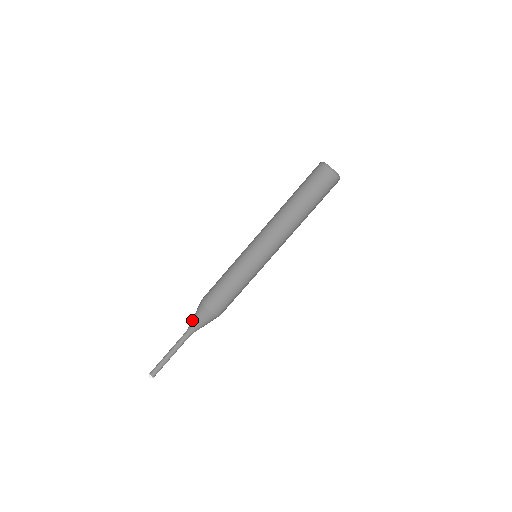
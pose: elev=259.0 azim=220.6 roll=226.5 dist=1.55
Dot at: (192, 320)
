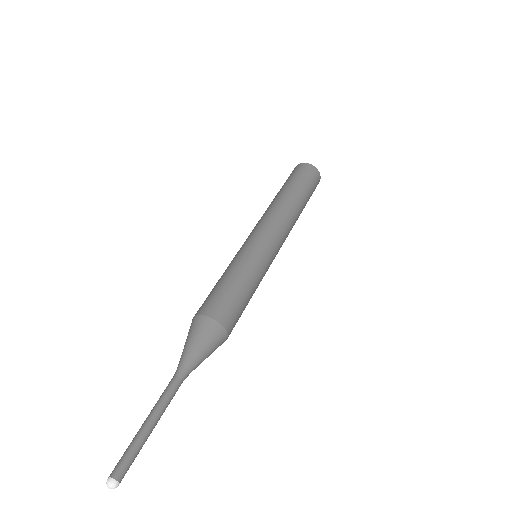
Dot at: occluded
